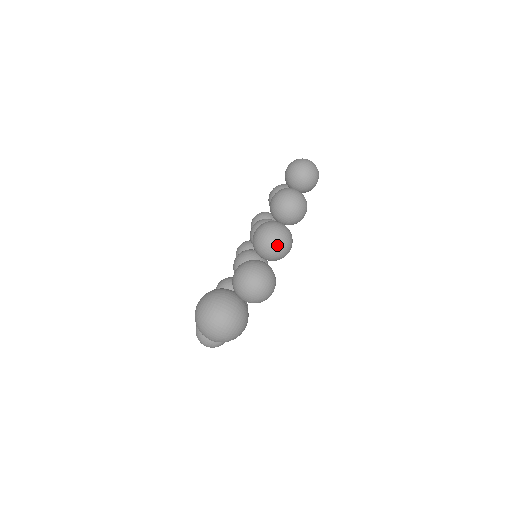
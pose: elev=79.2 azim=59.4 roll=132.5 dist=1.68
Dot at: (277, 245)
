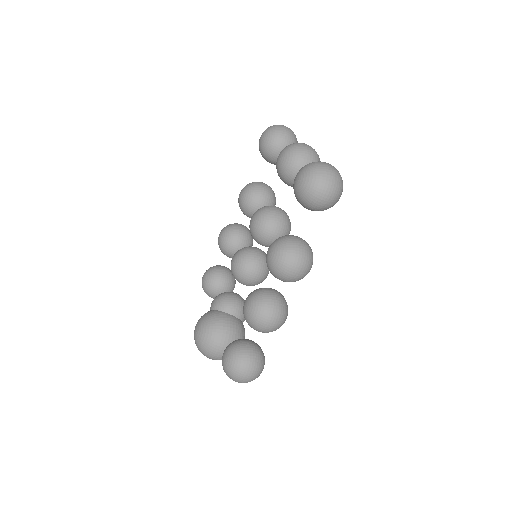
Dot at: (268, 332)
